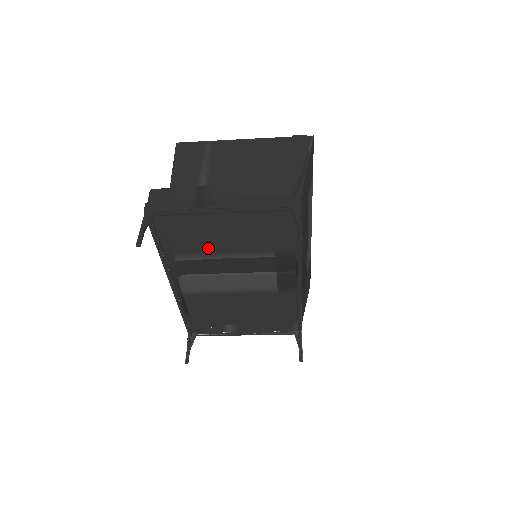
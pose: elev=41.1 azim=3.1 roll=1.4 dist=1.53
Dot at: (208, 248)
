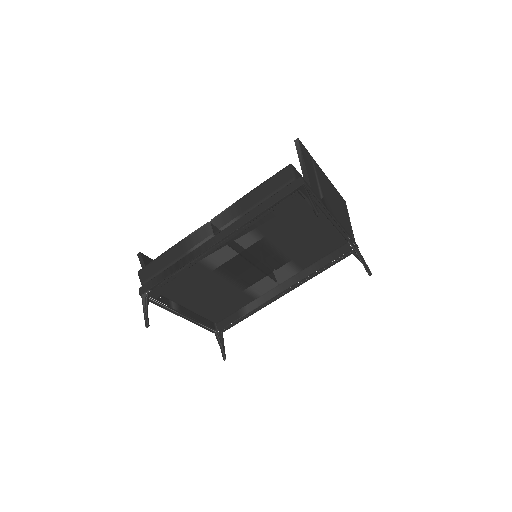
Dot at: (271, 234)
